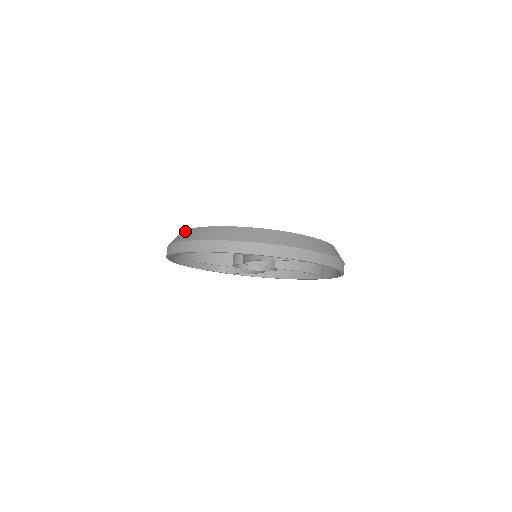
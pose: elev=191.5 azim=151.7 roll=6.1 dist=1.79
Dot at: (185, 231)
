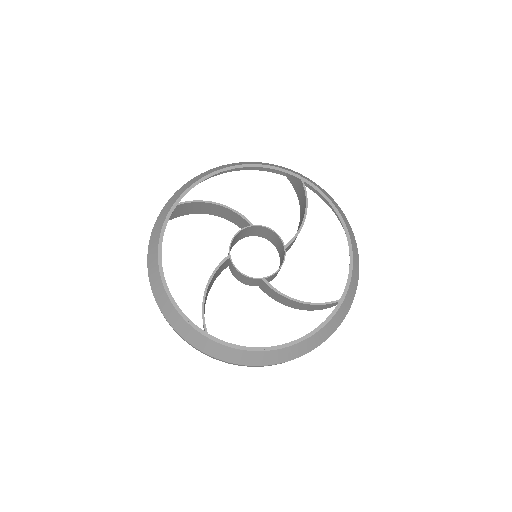
Dot at: (161, 223)
